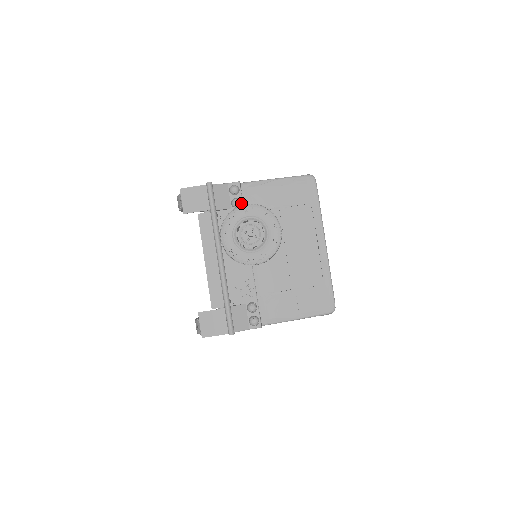
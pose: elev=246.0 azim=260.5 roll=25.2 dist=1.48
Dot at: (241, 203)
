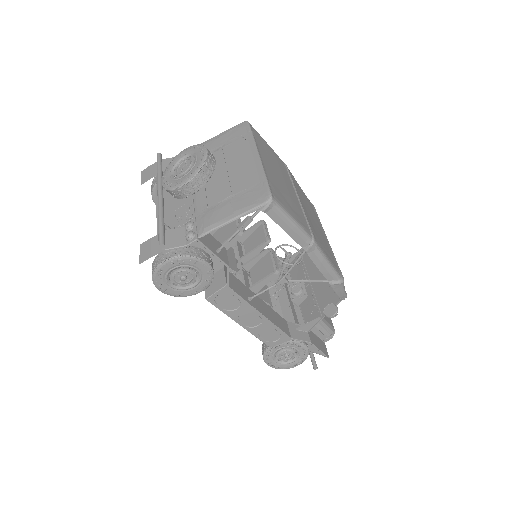
Dot at: occluded
